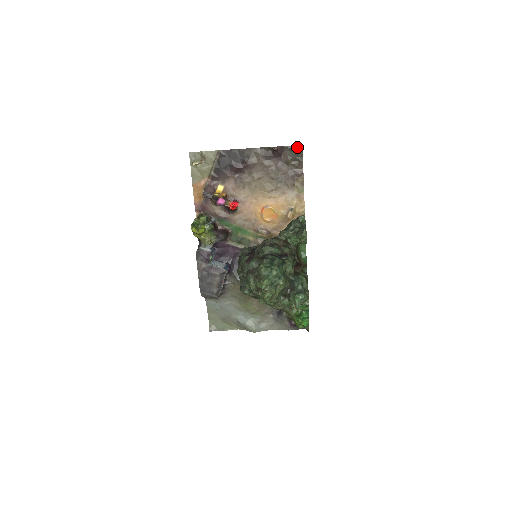
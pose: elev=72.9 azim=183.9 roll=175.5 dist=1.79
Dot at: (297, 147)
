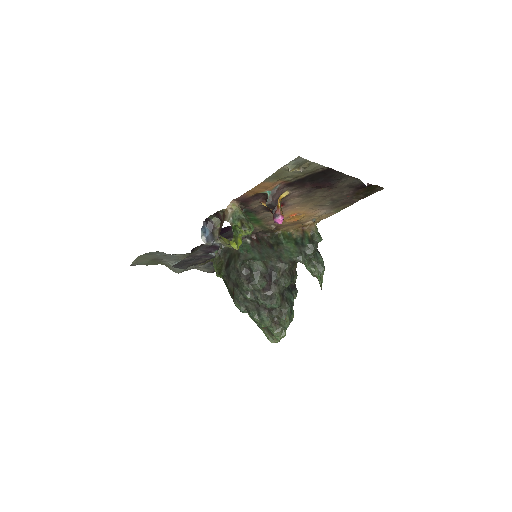
Dot at: (379, 188)
